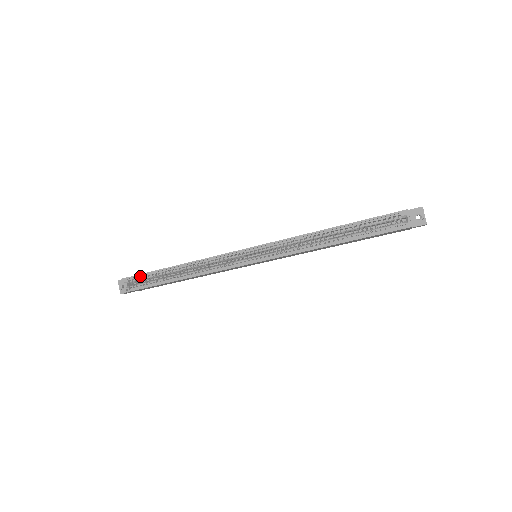
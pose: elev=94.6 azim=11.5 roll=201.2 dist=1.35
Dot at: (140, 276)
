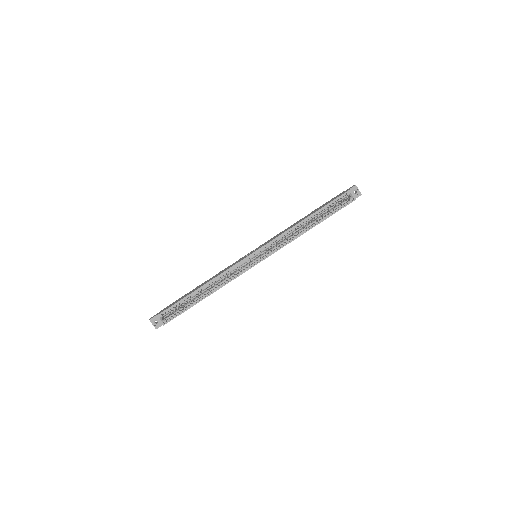
Dot at: (171, 307)
